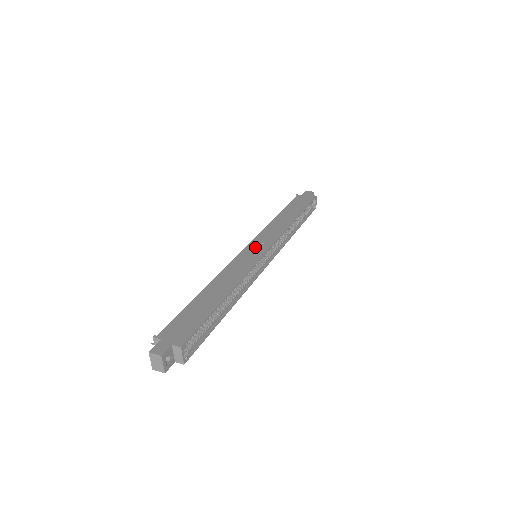
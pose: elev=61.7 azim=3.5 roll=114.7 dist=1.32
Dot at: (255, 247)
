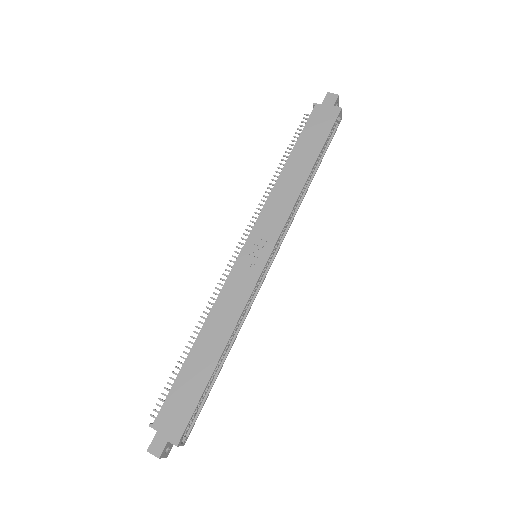
Dot at: (254, 249)
